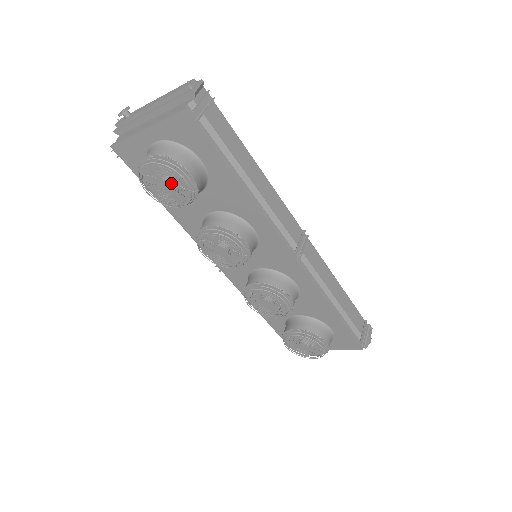
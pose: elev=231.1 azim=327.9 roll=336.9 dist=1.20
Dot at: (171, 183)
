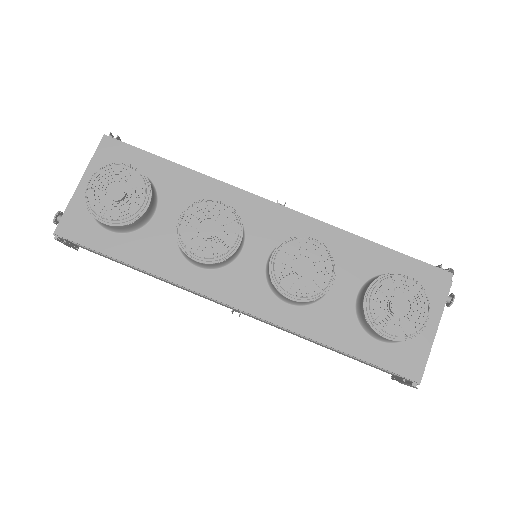
Dot at: (120, 182)
